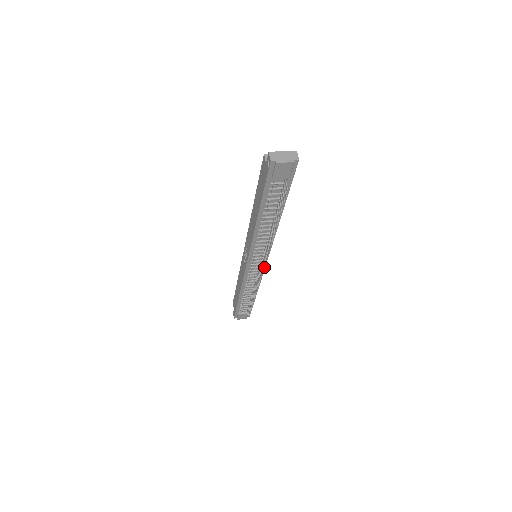
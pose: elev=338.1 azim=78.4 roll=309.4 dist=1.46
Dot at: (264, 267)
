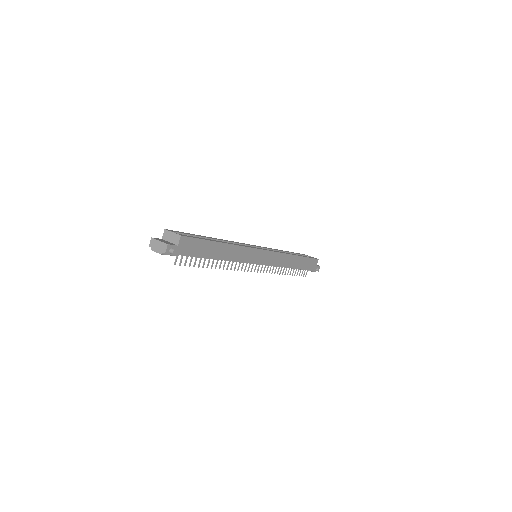
Dot at: occluded
